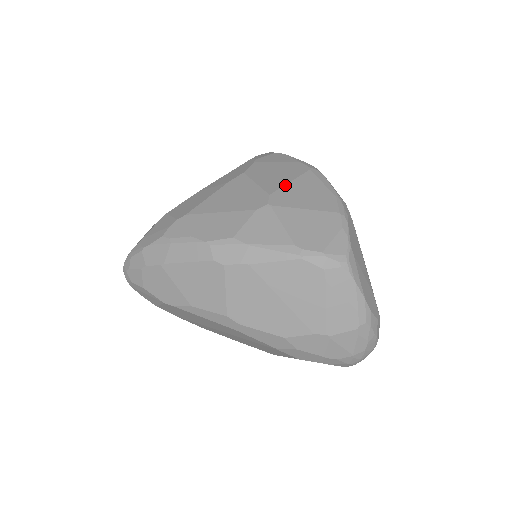
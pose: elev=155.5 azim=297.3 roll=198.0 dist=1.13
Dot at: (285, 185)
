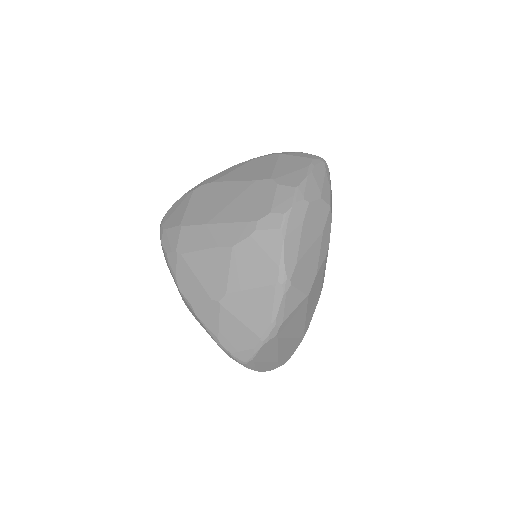
Dot at: (243, 291)
